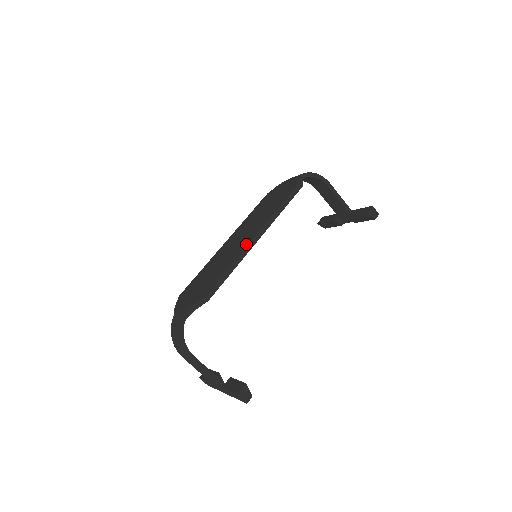
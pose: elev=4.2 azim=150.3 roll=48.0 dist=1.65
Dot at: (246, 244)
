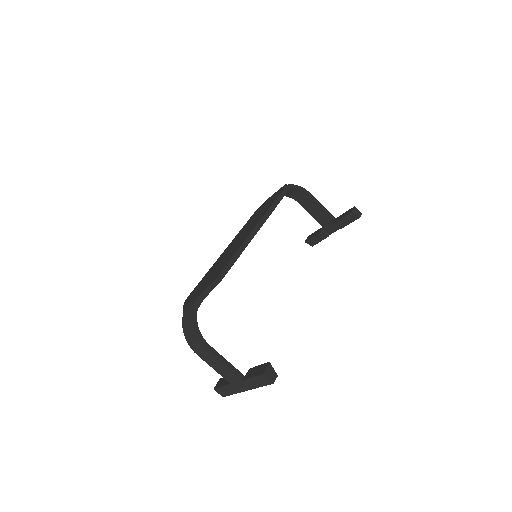
Dot at: (247, 235)
